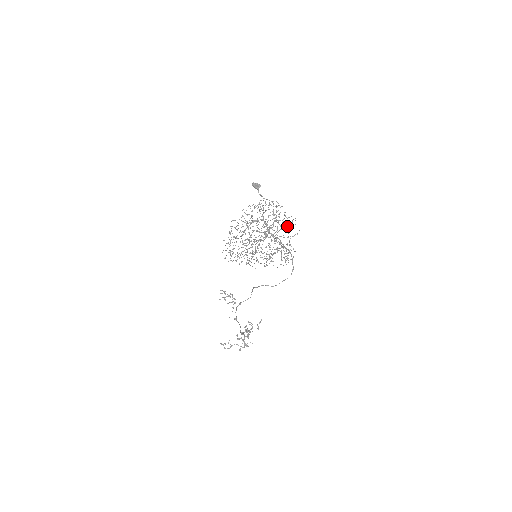
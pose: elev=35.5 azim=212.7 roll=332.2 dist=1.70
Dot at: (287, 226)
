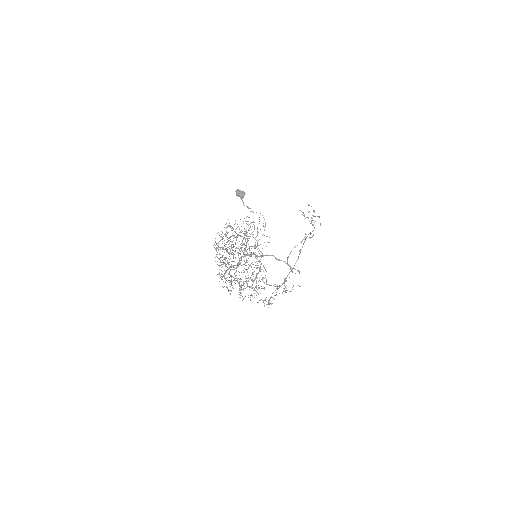
Dot at: occluded
